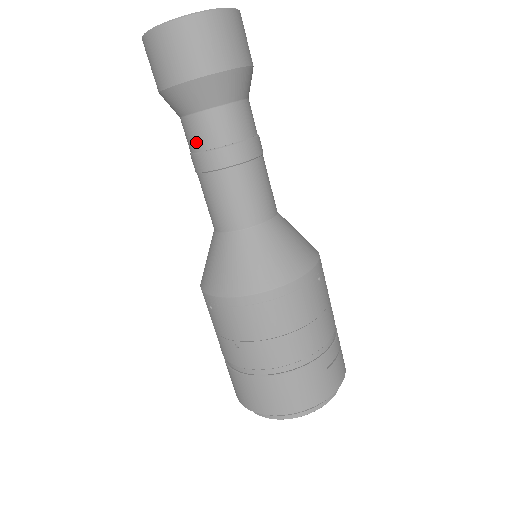
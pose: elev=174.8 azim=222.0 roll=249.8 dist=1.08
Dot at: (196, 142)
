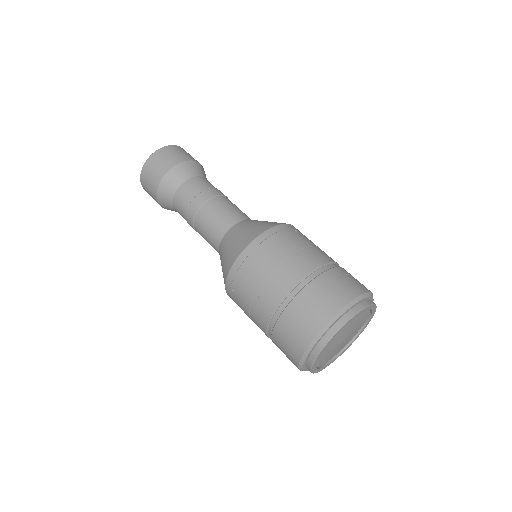
Dot at: (183, 206)
